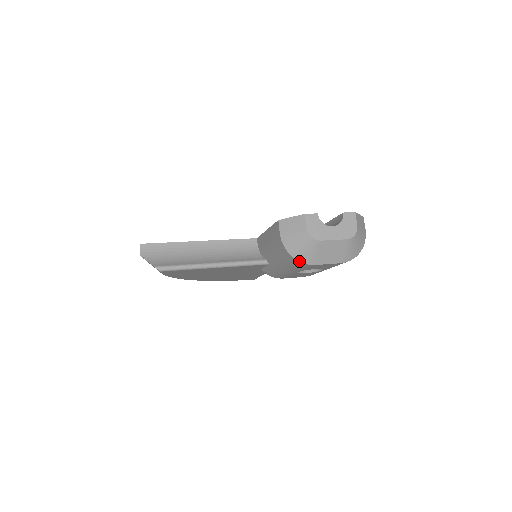
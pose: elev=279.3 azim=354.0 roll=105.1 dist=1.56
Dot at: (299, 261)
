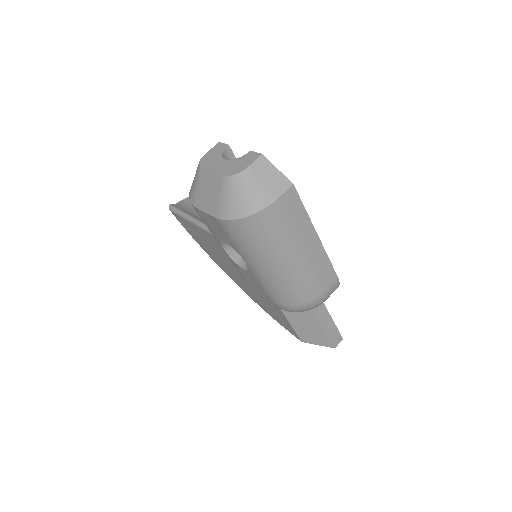
Dot at: (189, 197)
